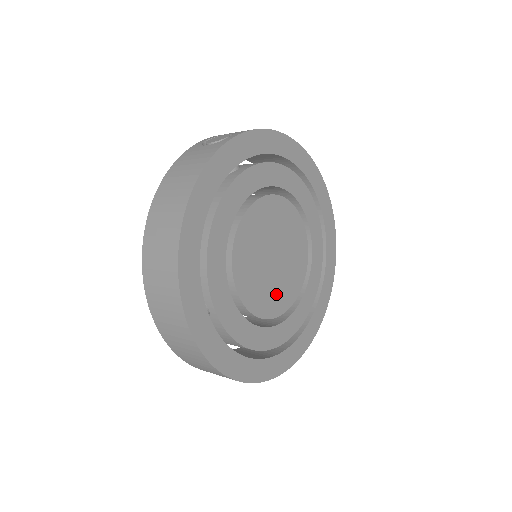
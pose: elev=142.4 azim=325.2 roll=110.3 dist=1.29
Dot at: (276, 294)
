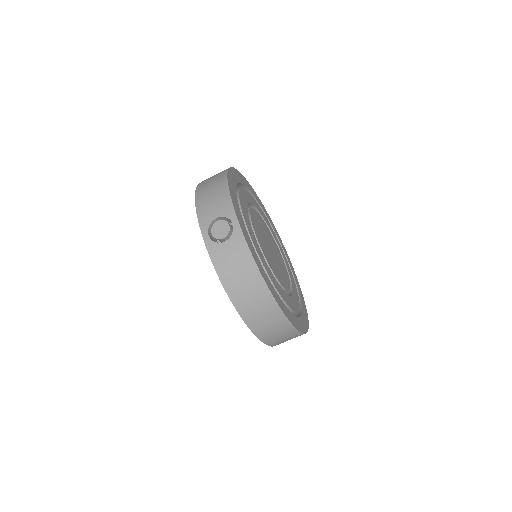
Dot at: (281, 264)
